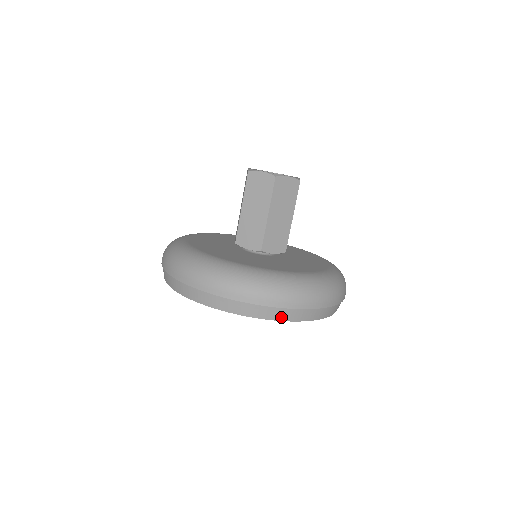
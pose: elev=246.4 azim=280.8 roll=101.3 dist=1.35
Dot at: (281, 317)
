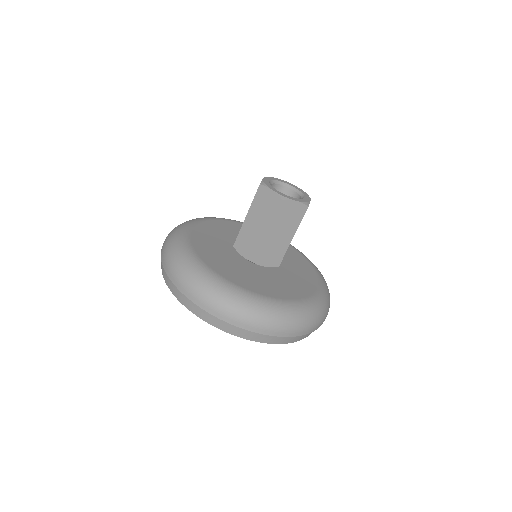
Dot at: (247, 336)
